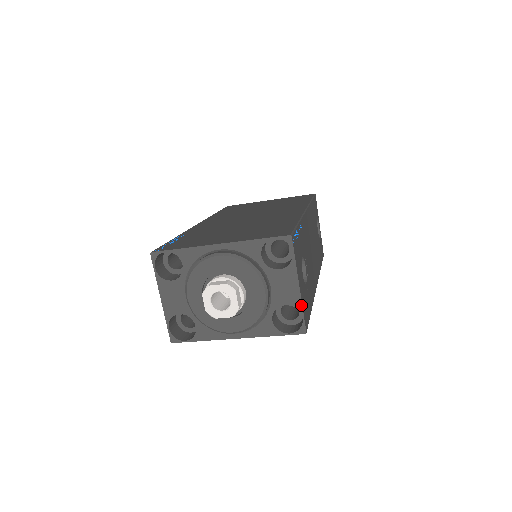
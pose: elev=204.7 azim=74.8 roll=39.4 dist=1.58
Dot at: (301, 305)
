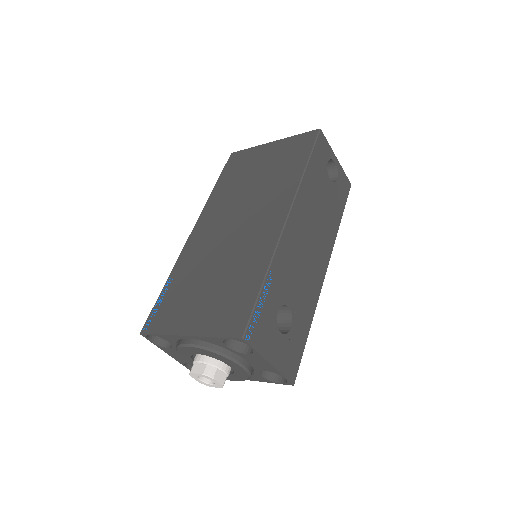
Dot at: (279, 373)
